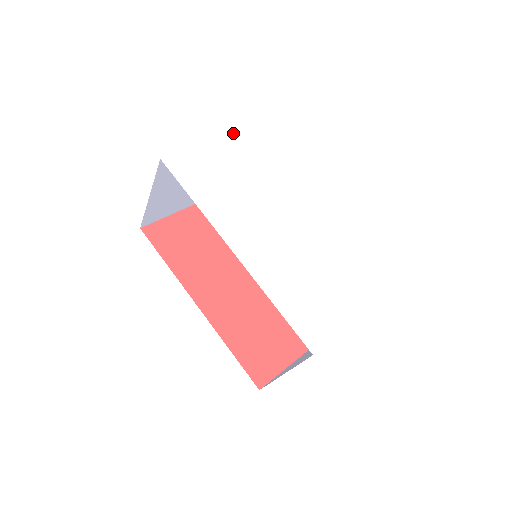
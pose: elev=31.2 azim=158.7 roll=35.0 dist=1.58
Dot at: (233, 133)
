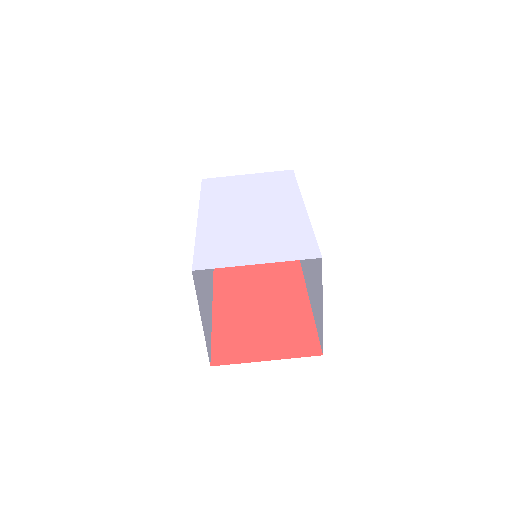
Dot at: (270, 172)
